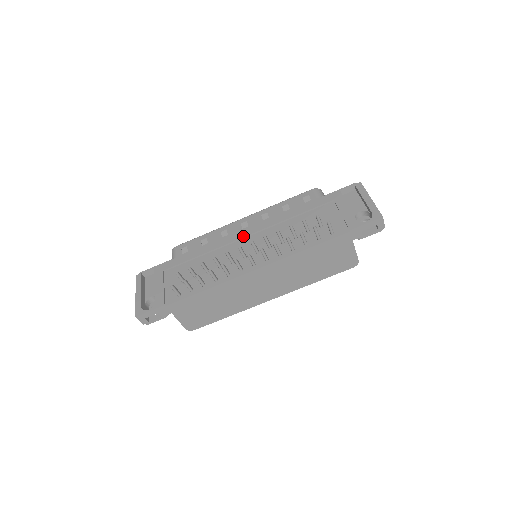
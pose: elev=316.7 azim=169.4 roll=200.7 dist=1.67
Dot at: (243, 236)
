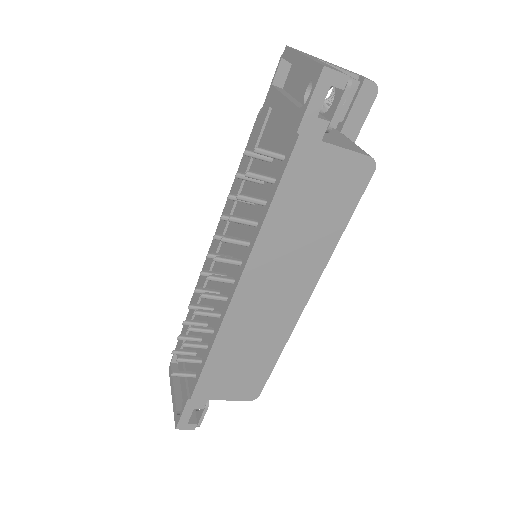
Dot at: (216, 247)
